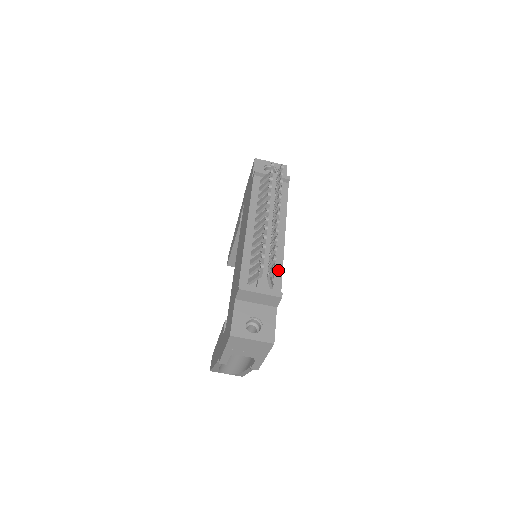
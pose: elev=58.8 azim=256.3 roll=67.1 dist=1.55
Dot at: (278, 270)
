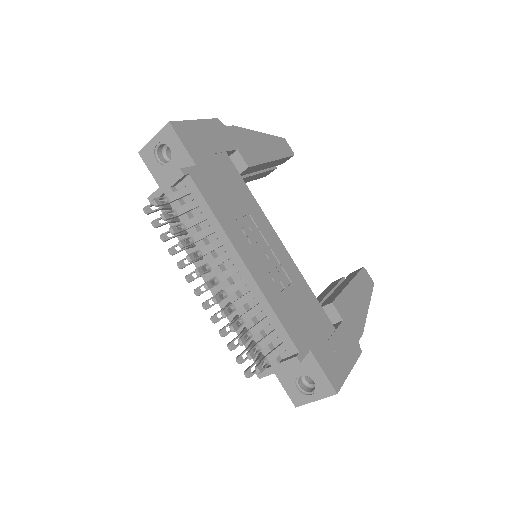
Dot at: (274, 322)
